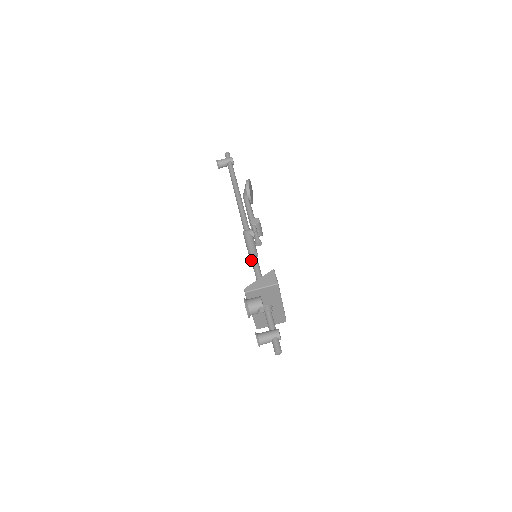
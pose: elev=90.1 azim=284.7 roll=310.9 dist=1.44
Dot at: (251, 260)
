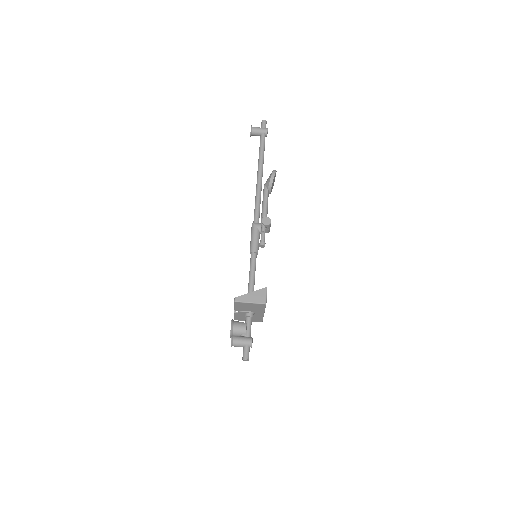
Dot at: occluded
